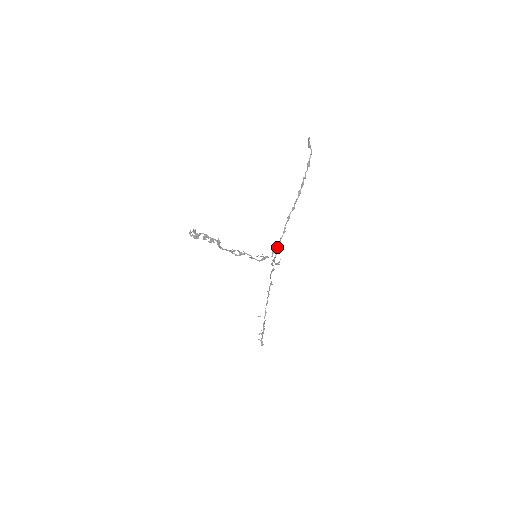
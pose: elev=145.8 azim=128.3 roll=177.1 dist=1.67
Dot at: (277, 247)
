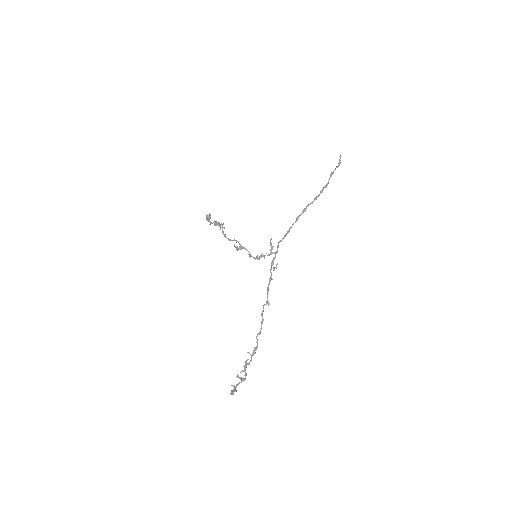
Dot at: occluded
